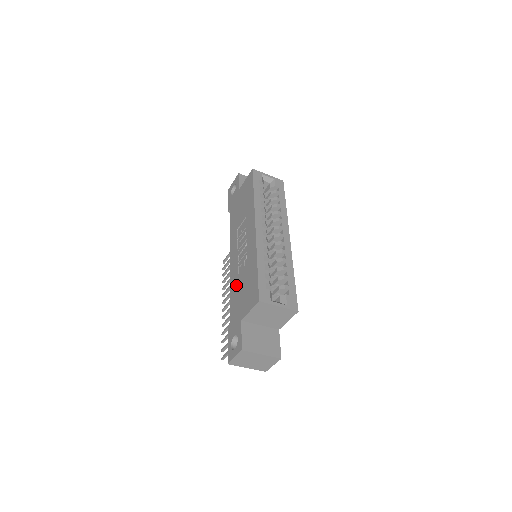
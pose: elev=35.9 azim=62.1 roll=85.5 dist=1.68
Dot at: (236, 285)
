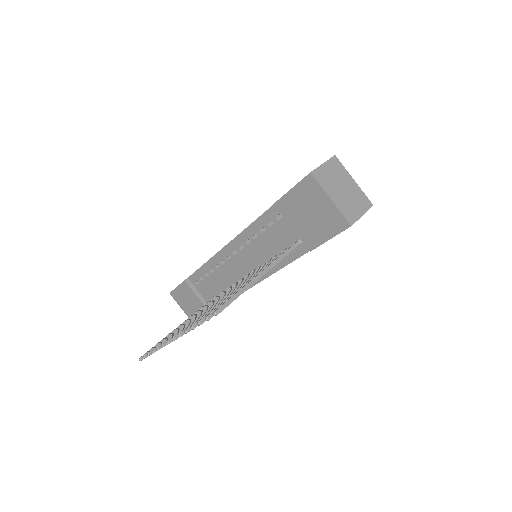
Dot at: occluded
